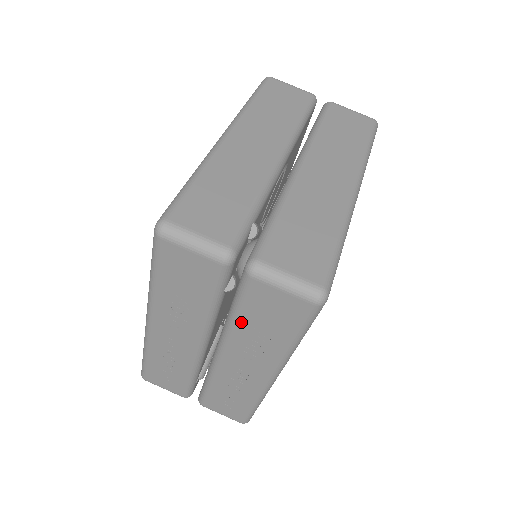
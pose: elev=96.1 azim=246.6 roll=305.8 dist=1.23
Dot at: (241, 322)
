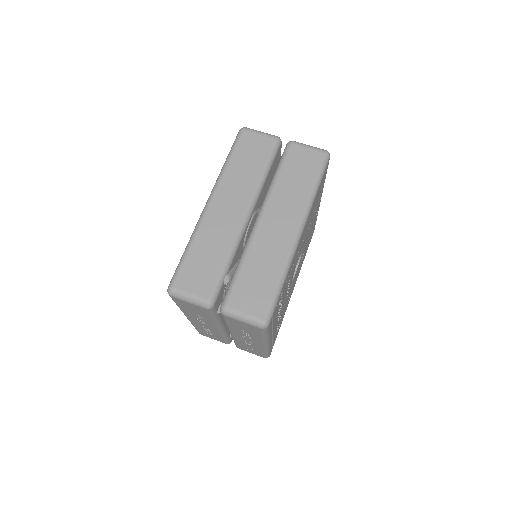
Dot at: (232, 327)
